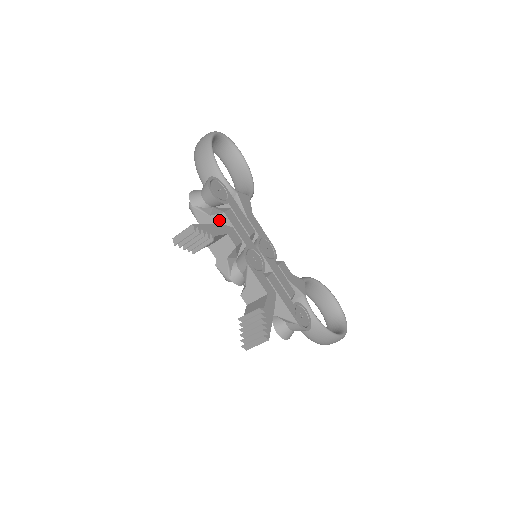
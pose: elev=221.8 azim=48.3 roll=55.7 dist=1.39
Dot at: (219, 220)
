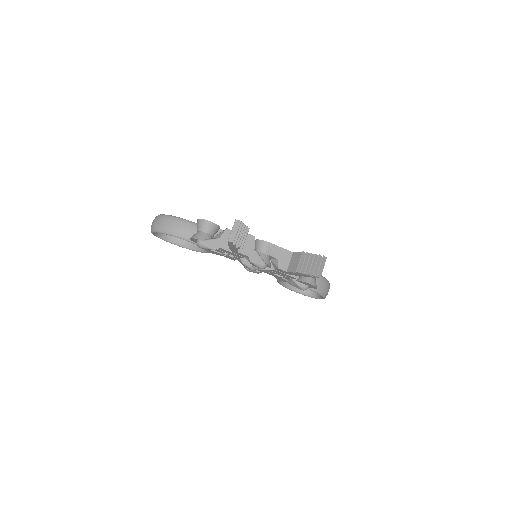
Dot at: (227, 236)
